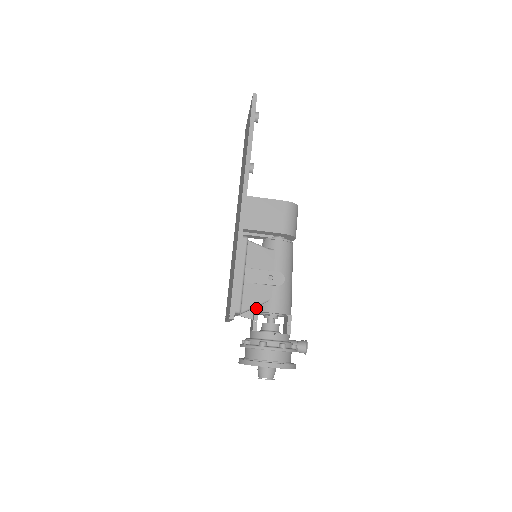
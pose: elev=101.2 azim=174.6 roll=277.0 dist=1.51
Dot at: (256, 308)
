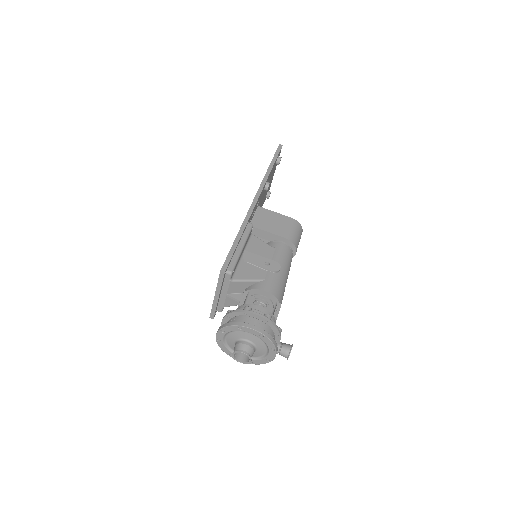
Dot at: (247, 288)
